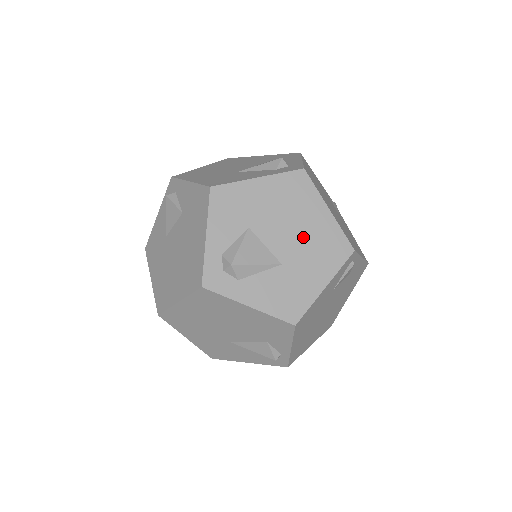
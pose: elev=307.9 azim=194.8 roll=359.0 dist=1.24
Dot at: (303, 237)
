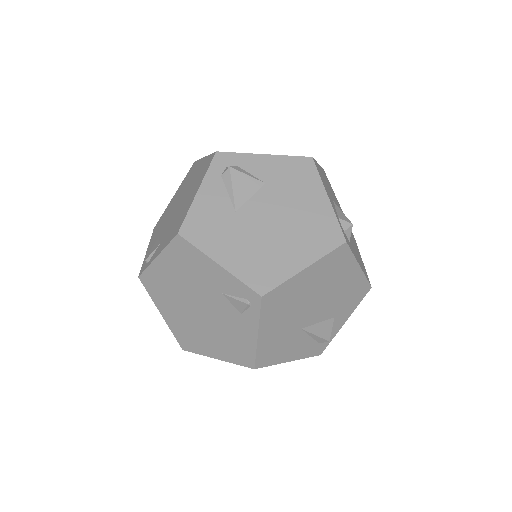
Dot at: occluded
